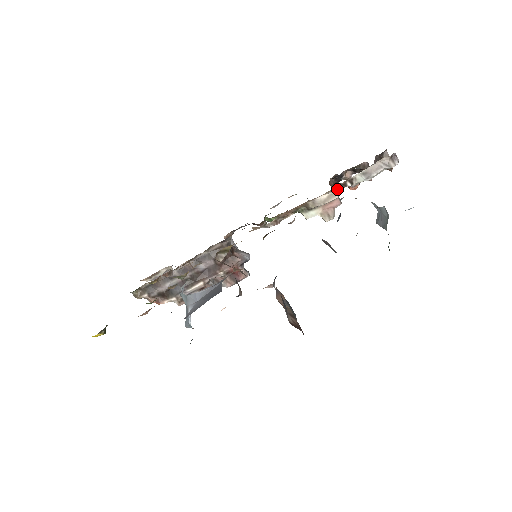
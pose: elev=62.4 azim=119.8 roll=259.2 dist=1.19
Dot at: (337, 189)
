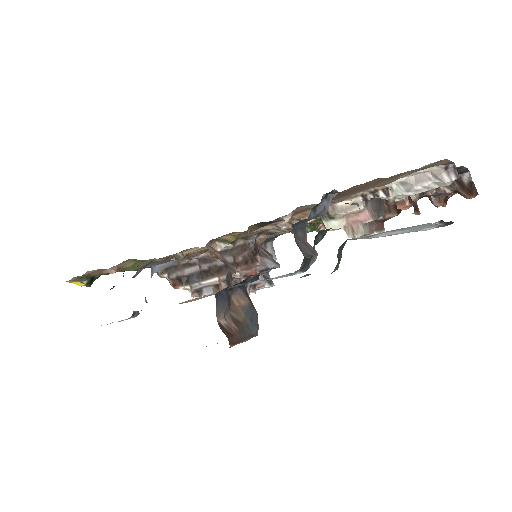
Dot at: (364, 197)
